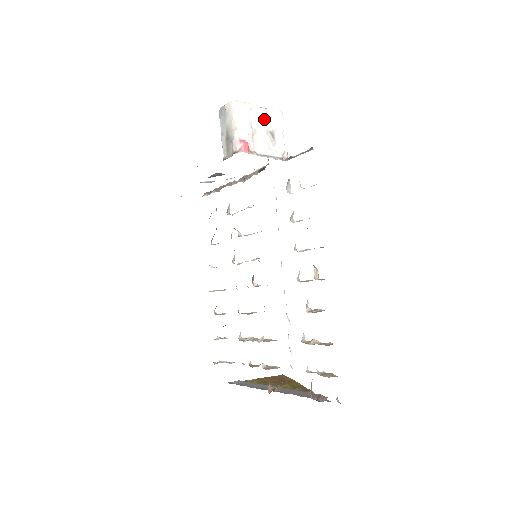
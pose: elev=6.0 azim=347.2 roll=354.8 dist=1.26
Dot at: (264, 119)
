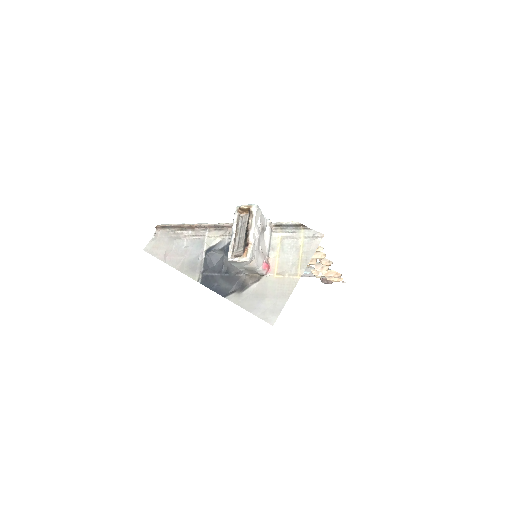
Dot at: (258, 232)
